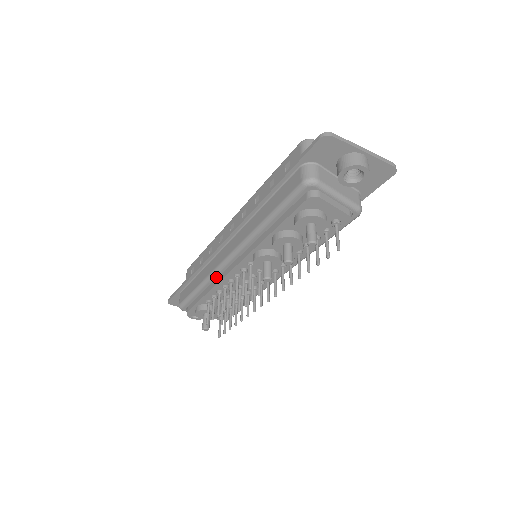
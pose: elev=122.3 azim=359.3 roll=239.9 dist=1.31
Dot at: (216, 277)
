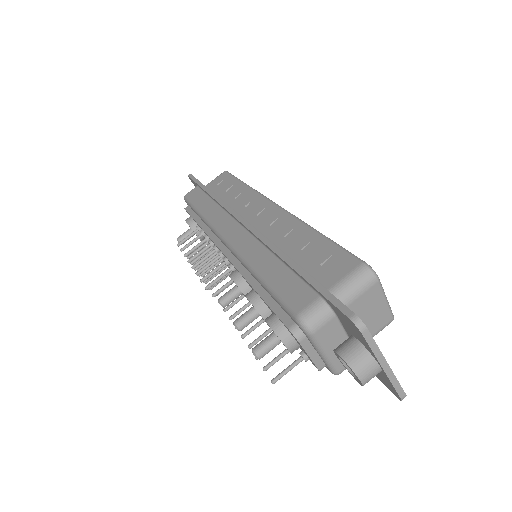
Dot at: (211, 229)
